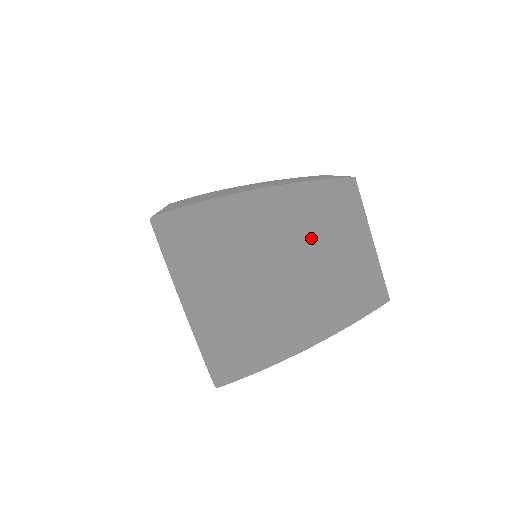
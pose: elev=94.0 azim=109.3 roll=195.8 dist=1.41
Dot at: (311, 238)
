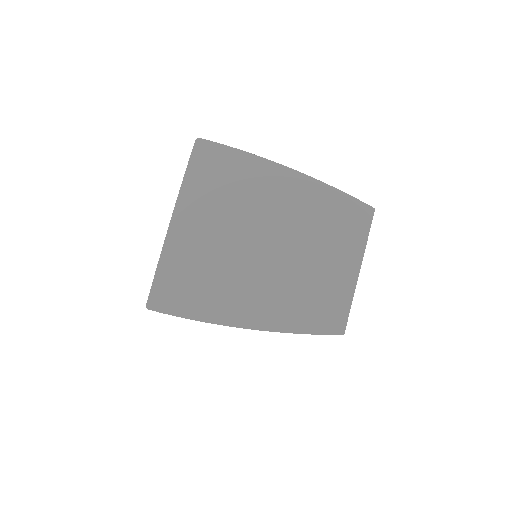
Dot at: (309, 234)
